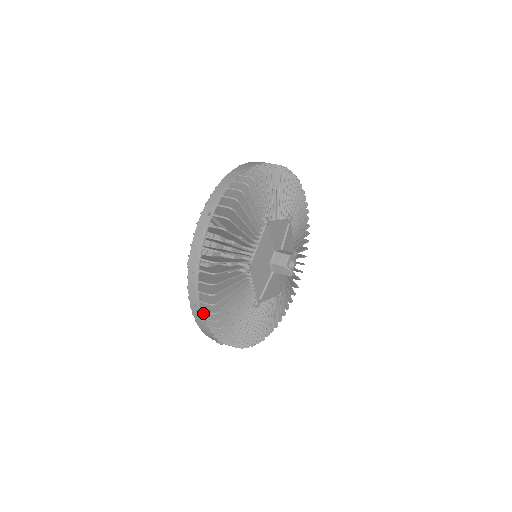
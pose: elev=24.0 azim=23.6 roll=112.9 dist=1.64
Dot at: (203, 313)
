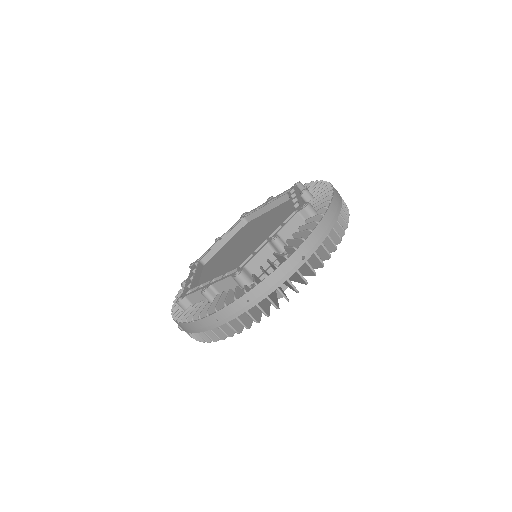
Dot at: occluded
